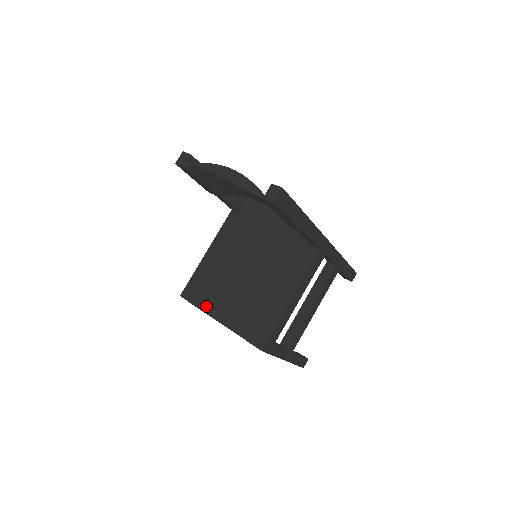
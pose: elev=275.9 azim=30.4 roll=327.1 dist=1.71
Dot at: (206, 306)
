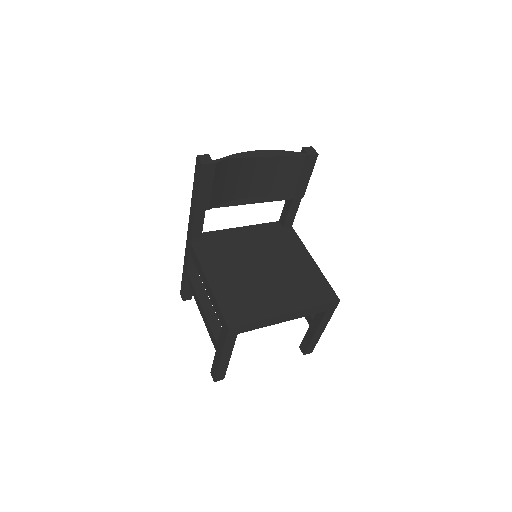
Dot at: (264, 313)
